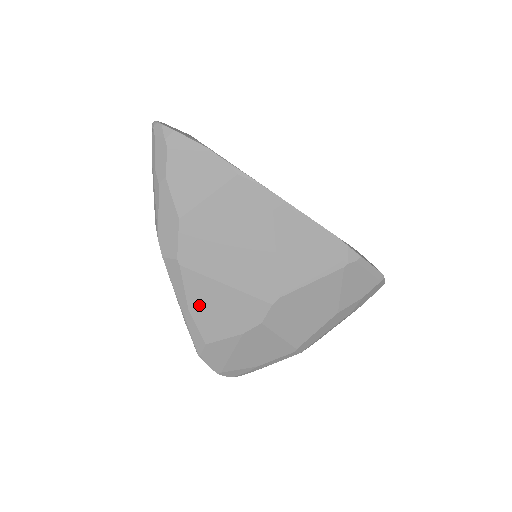
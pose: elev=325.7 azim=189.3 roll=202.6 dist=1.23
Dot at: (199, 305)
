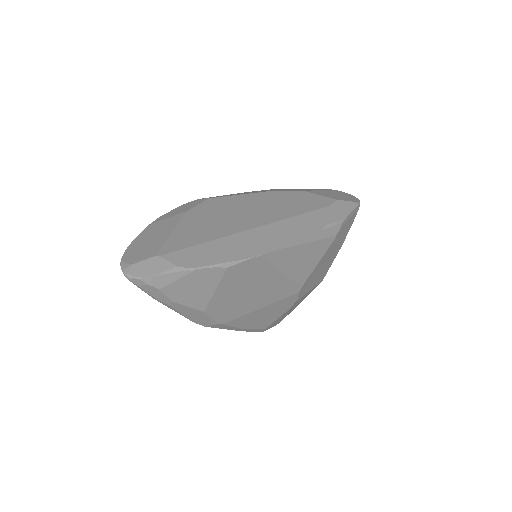
Dot at: (249, 324)
